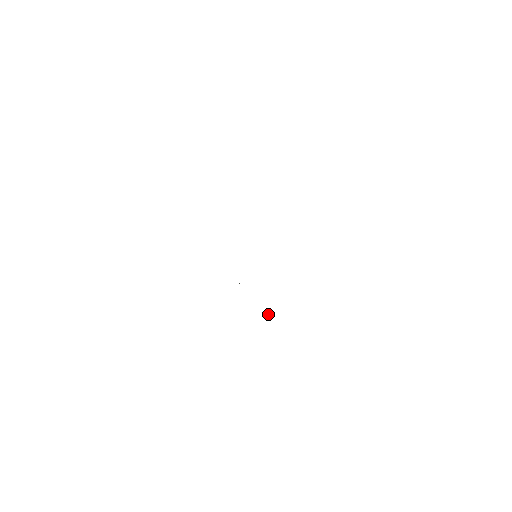
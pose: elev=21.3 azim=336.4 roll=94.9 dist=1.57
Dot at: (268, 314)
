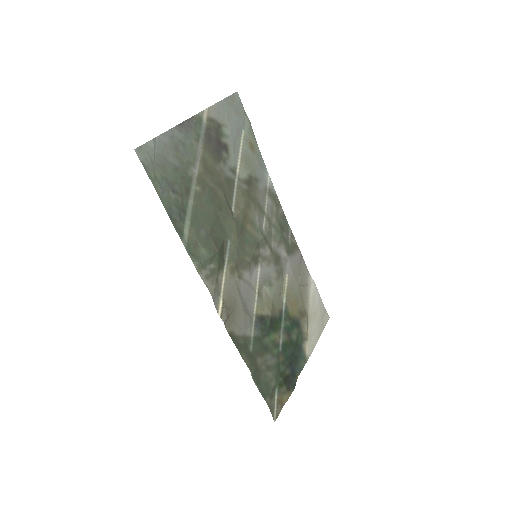
Dot at: (193, 262)
